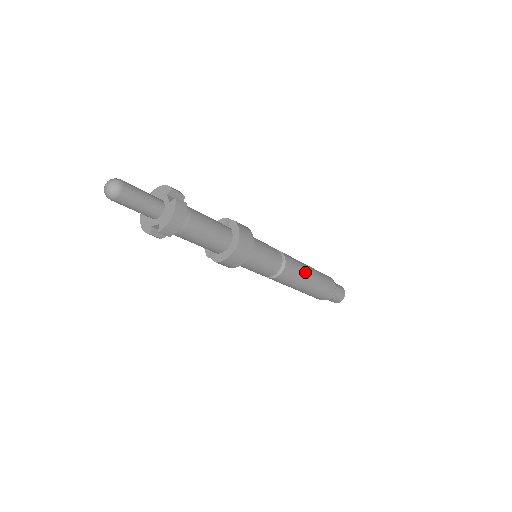
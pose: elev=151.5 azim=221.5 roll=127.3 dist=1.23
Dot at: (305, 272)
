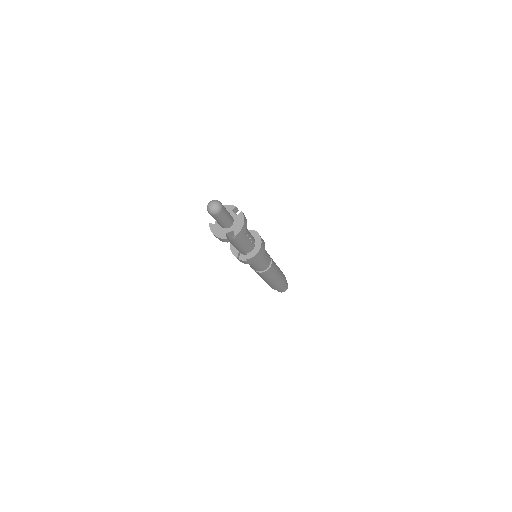
Dot at: (277, 266)
